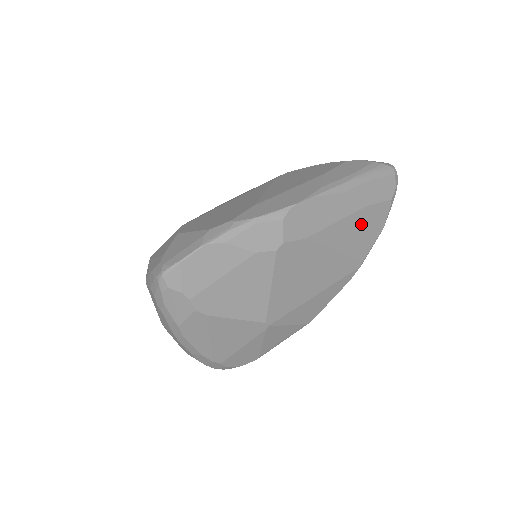
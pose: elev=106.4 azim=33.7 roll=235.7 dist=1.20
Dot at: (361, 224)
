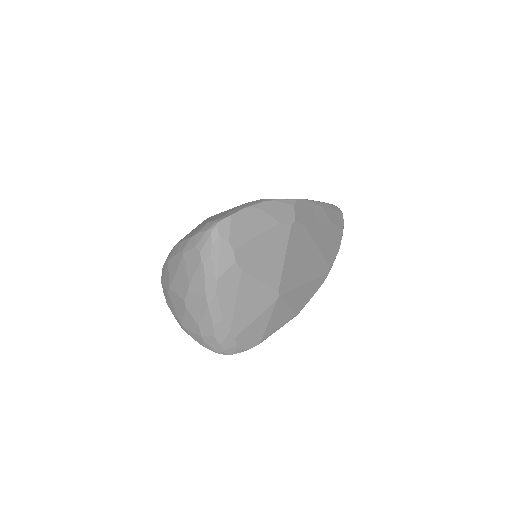
Dot at: (330, 236)
